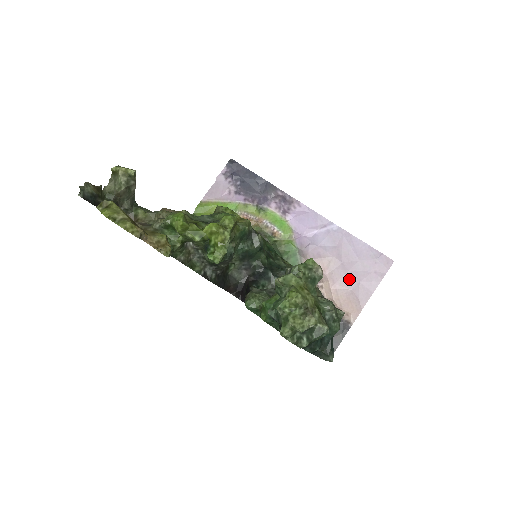
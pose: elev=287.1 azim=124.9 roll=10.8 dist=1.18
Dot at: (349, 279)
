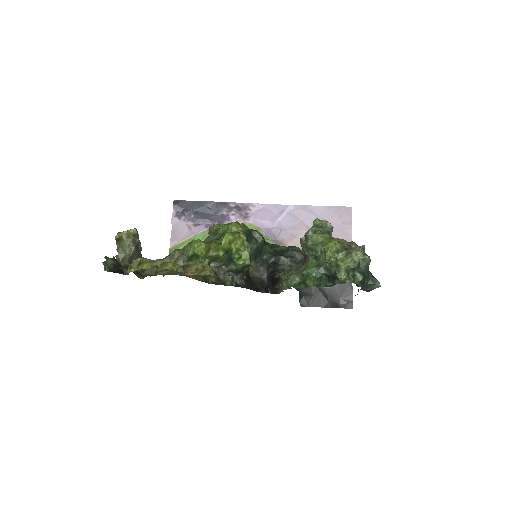
Dot at: occluded
